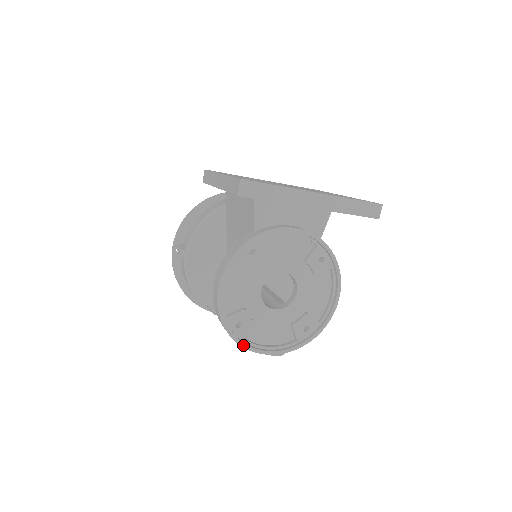
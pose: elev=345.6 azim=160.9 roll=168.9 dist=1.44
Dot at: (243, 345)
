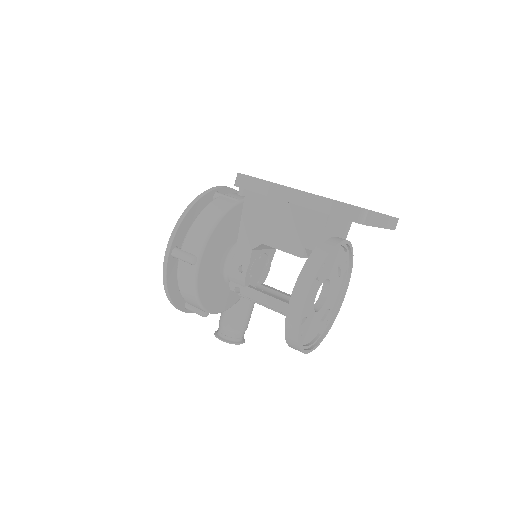
Dot at: (302, 350)
